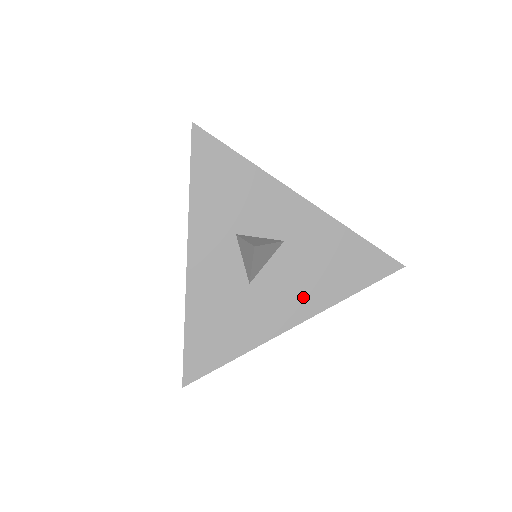
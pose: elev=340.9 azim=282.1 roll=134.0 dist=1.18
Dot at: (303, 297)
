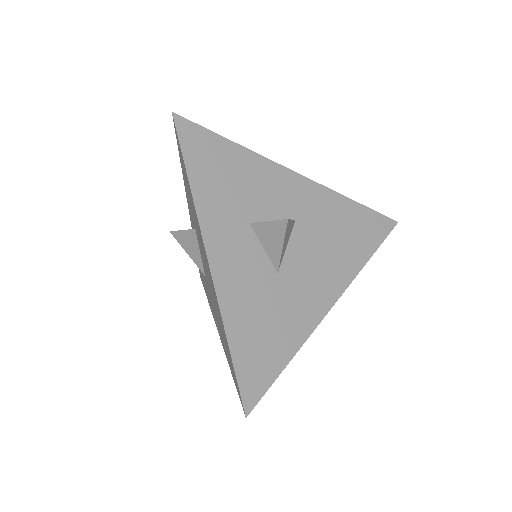
Dot at: (329, 274)
